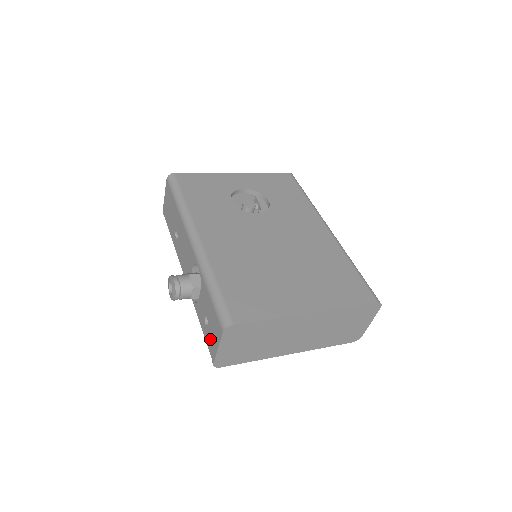
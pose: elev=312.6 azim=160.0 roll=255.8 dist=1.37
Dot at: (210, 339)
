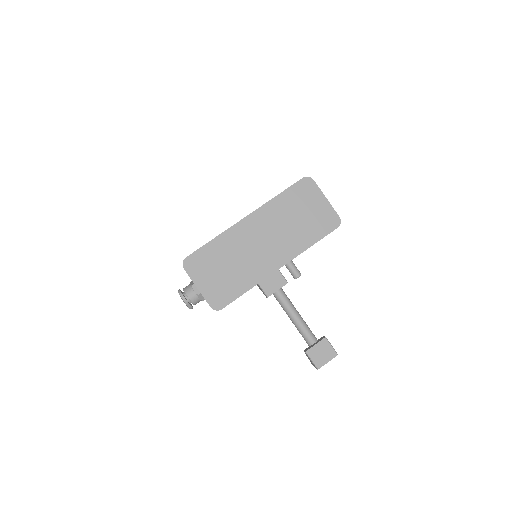
Dot at: occluded
